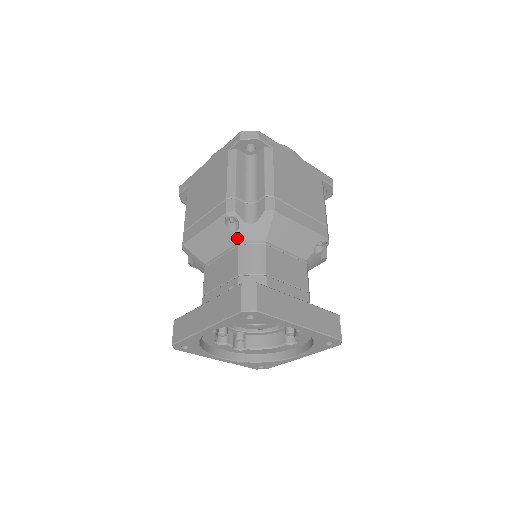
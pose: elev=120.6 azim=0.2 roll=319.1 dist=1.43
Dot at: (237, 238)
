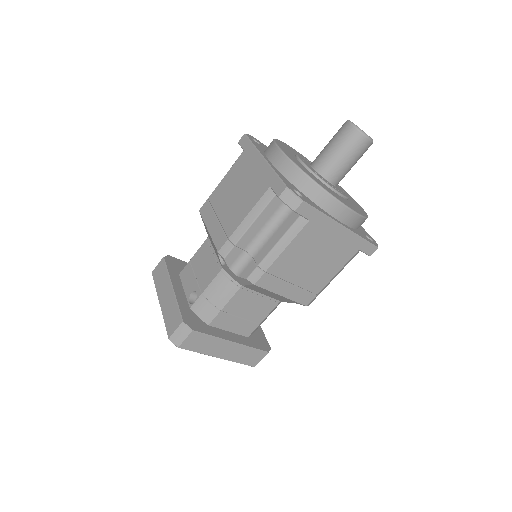
Dot at: (222, 266)
